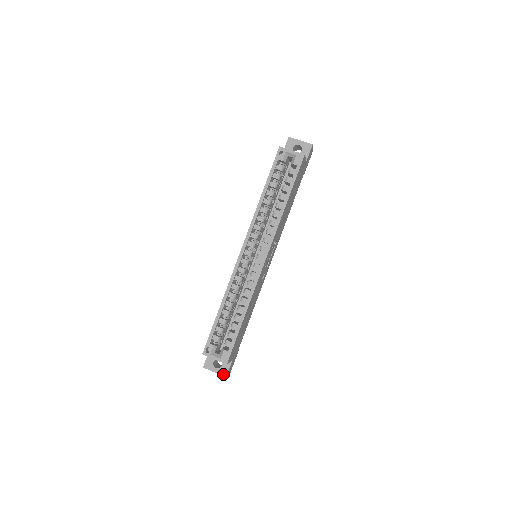
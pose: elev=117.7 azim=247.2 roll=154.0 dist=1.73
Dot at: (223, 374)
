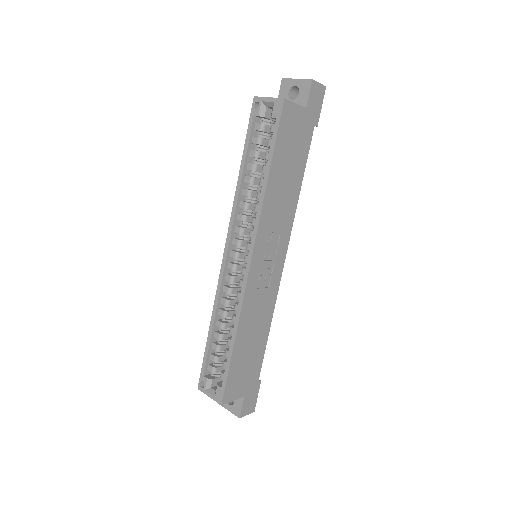
Dot at: (236, 414)
